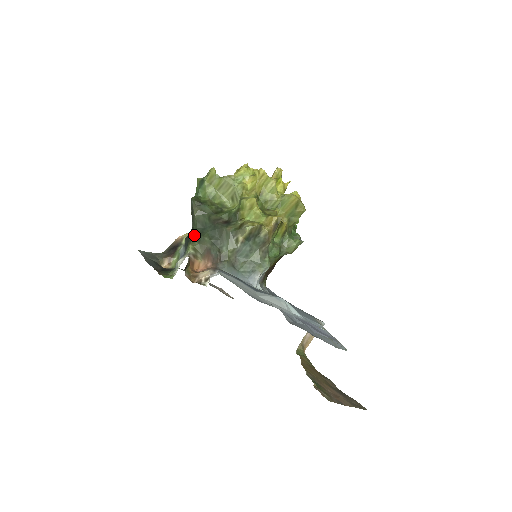
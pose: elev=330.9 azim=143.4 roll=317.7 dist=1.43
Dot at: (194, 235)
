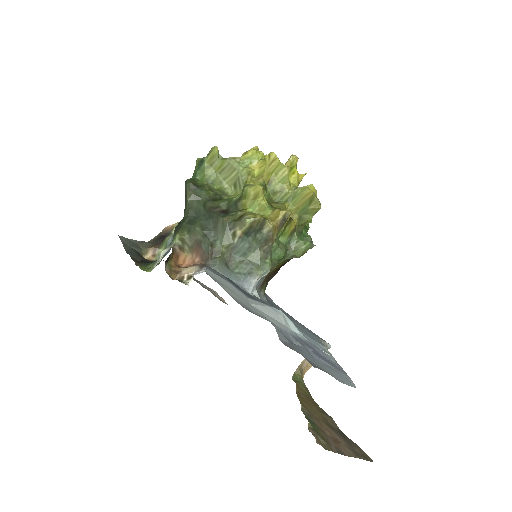
Dot at: (184, 223)
